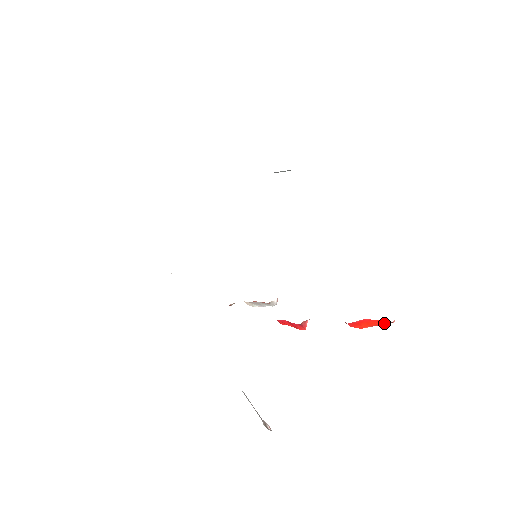
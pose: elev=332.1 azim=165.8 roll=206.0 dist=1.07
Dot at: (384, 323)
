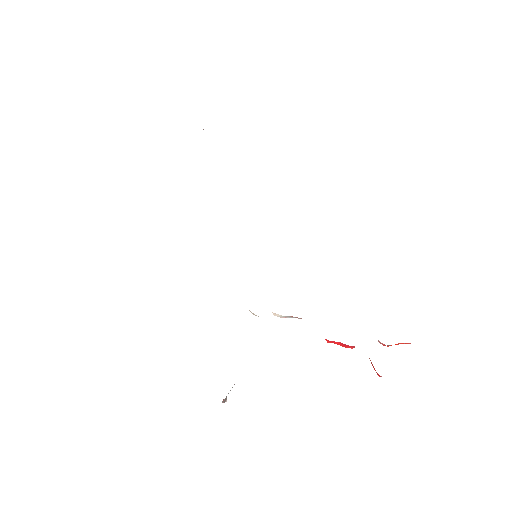
Dot at: occluded
